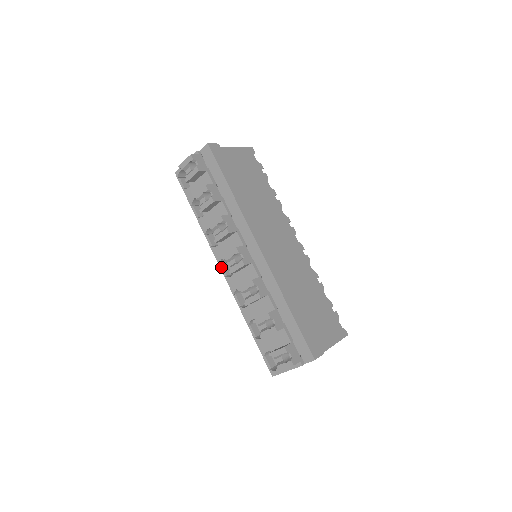
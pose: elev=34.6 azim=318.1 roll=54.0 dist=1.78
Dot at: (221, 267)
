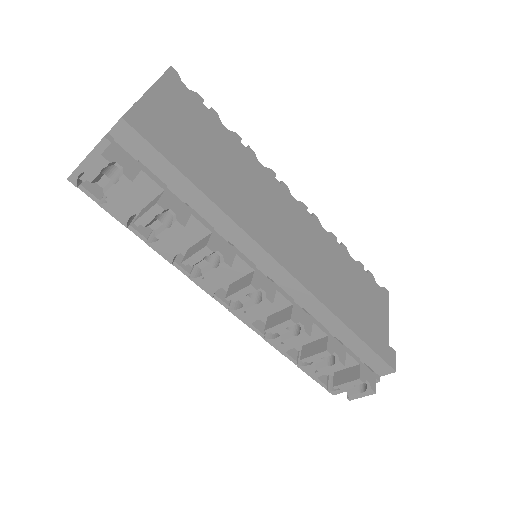
Dot at: (215, 297)
